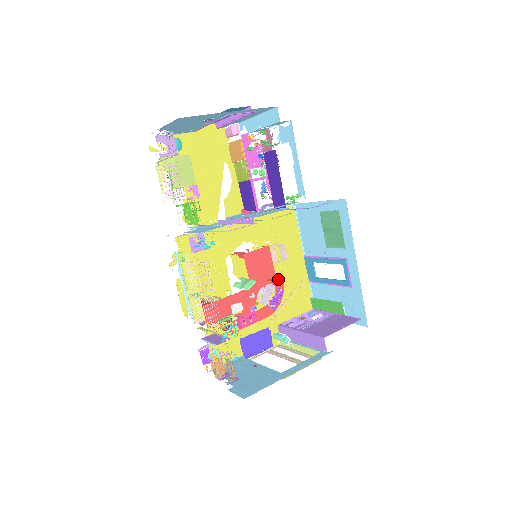
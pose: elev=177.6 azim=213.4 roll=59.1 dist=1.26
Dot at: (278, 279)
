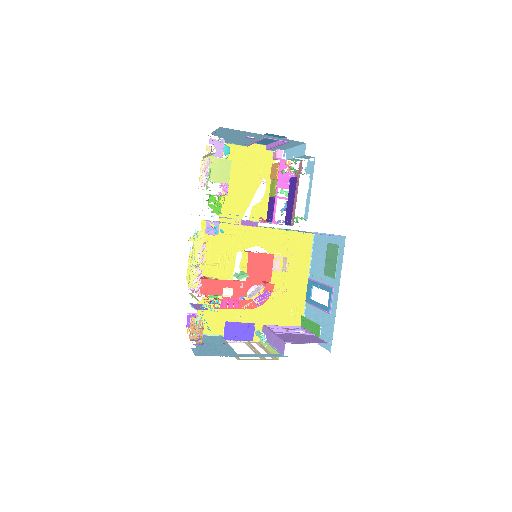
Dot at: (270, 283)
